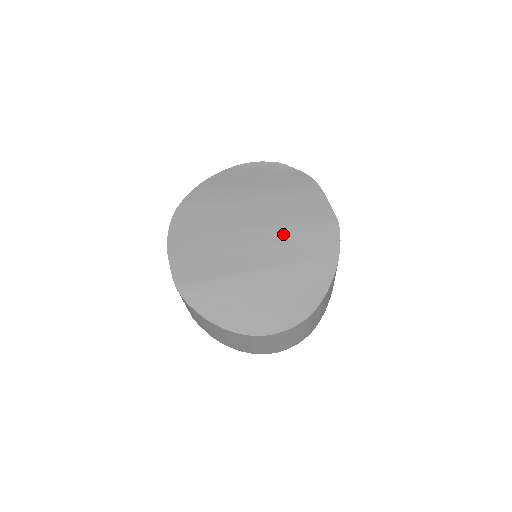
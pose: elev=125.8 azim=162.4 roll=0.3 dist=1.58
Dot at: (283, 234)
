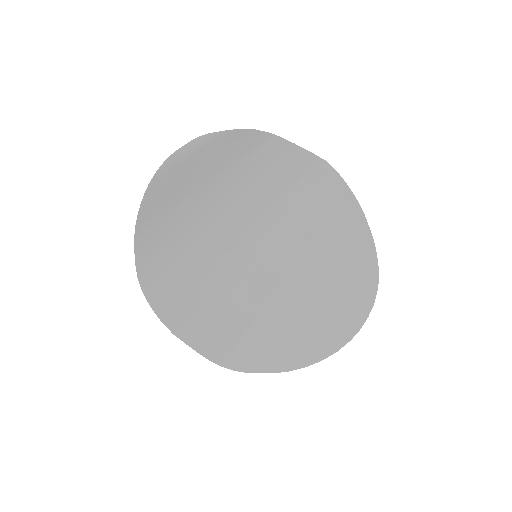
Dot at: (280, 218)
